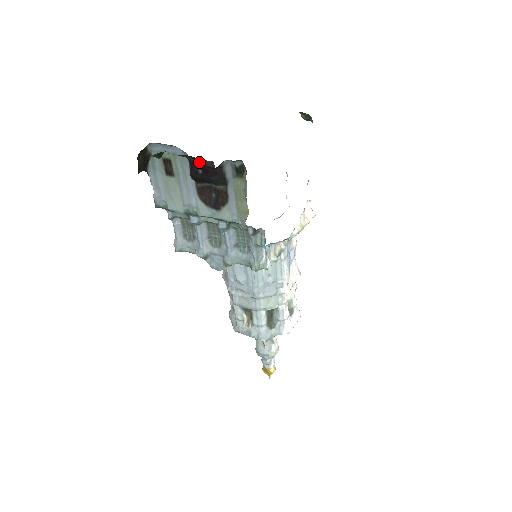
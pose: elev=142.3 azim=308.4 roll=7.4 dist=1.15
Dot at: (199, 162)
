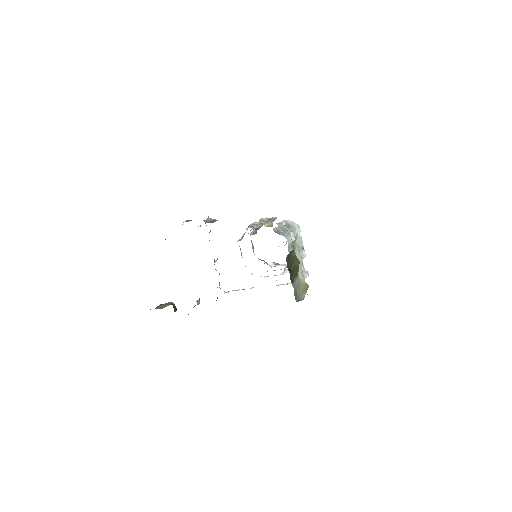
Dot at: occluded
